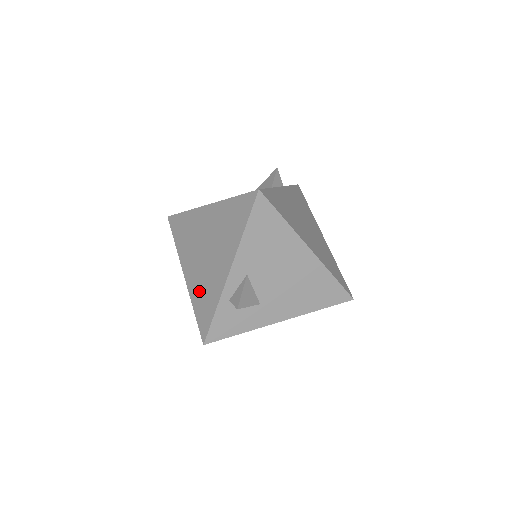
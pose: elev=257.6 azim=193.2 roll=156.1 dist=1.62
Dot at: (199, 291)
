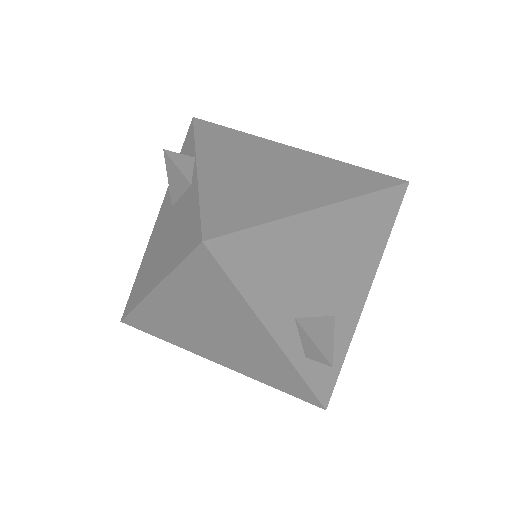
Dot at: (257, 371)
